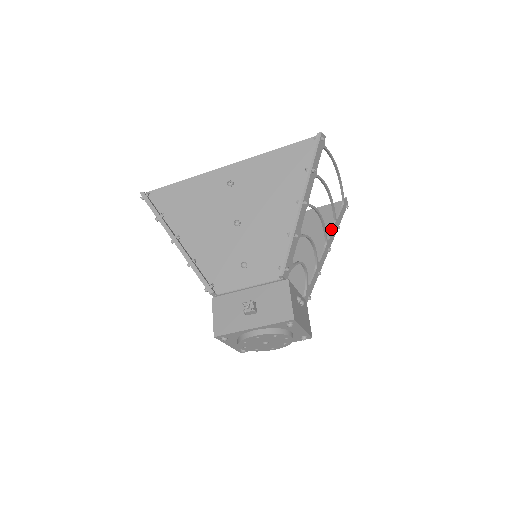
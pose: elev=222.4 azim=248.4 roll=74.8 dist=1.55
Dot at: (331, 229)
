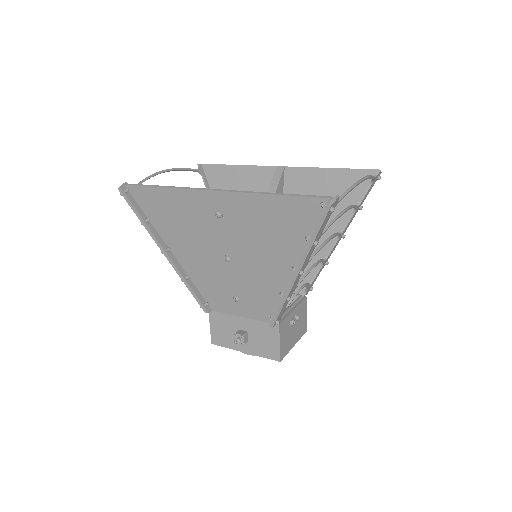
Dot at: (349, 216)
